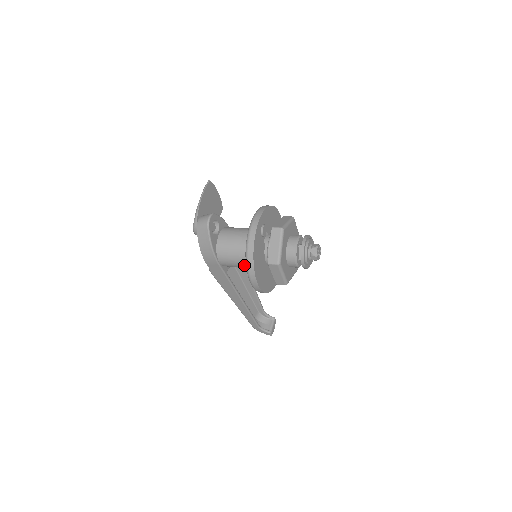
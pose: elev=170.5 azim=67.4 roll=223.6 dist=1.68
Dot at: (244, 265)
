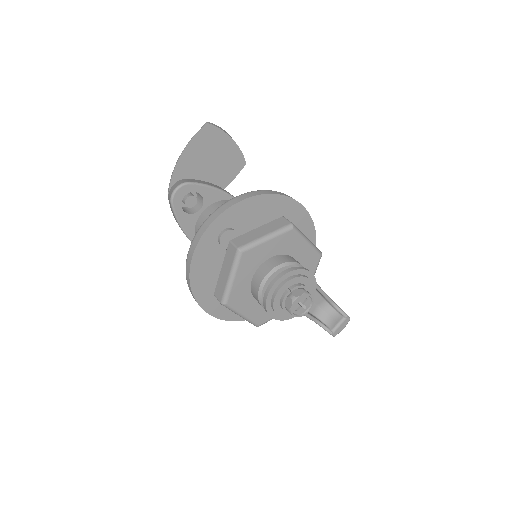
Dot at: occluded
